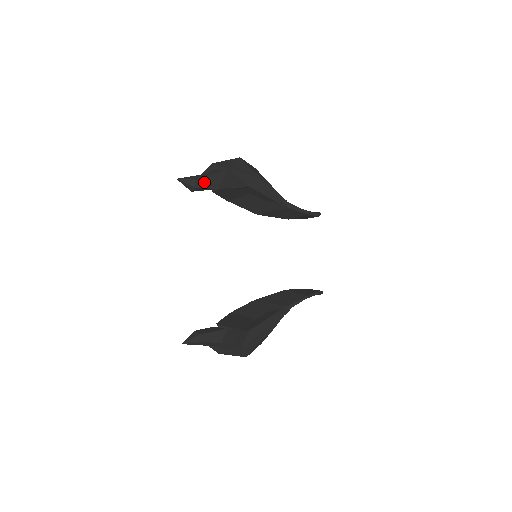
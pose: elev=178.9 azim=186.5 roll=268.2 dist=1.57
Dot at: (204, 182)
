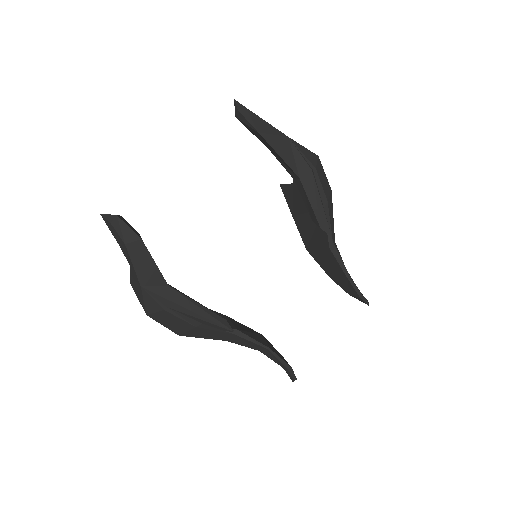
Dot at: (251, 116)
